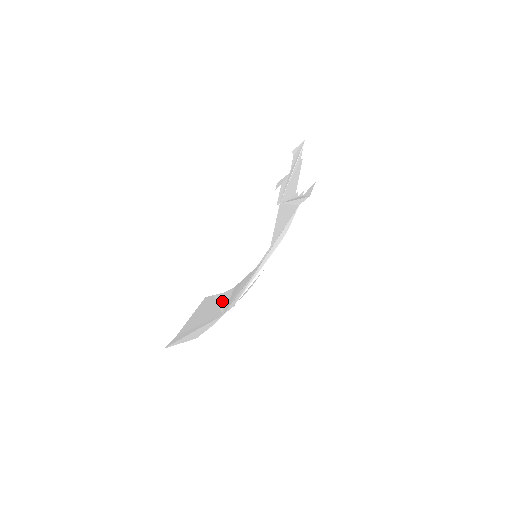
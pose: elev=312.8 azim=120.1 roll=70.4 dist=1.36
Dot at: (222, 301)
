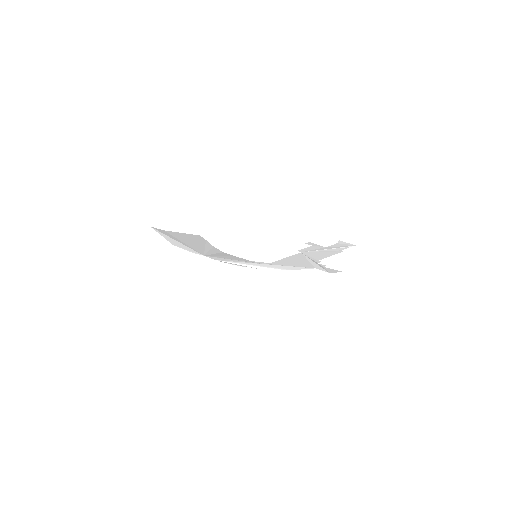
Dot at: (209, 249)
